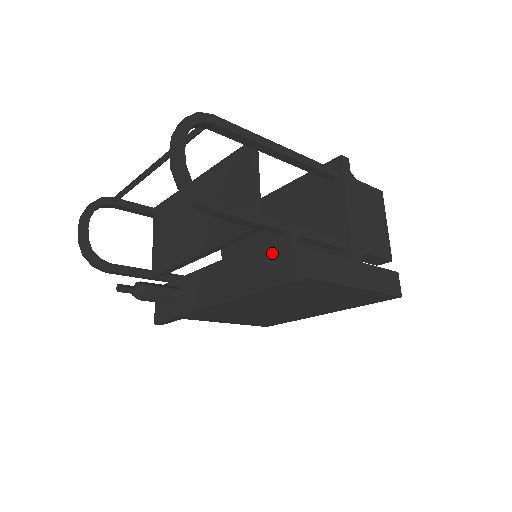
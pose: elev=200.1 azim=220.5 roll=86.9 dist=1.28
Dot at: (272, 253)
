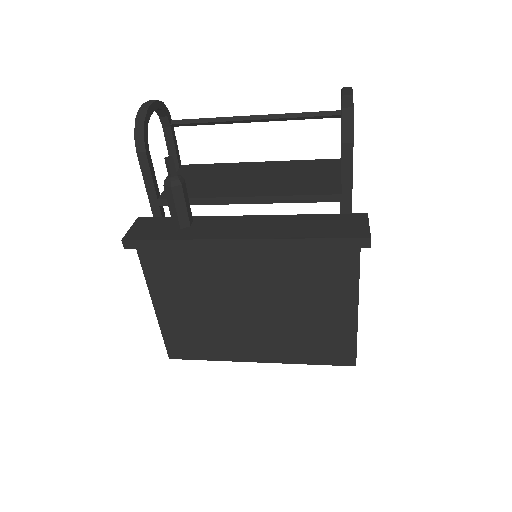
Dot at: (343, 220)
